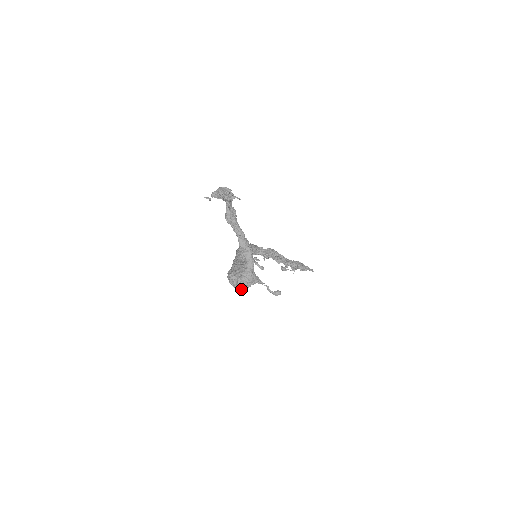
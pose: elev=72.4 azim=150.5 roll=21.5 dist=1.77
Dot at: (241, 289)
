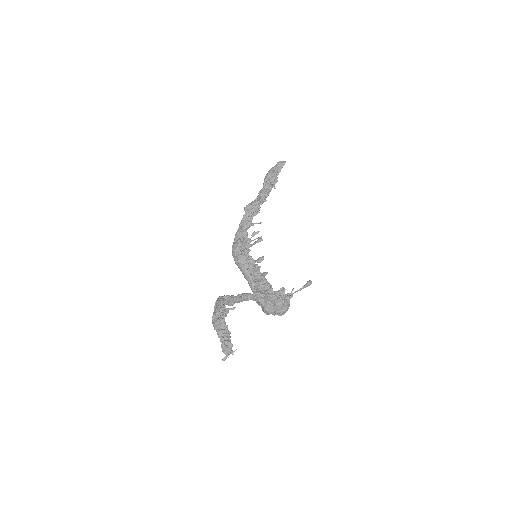
Dot at: occluded
